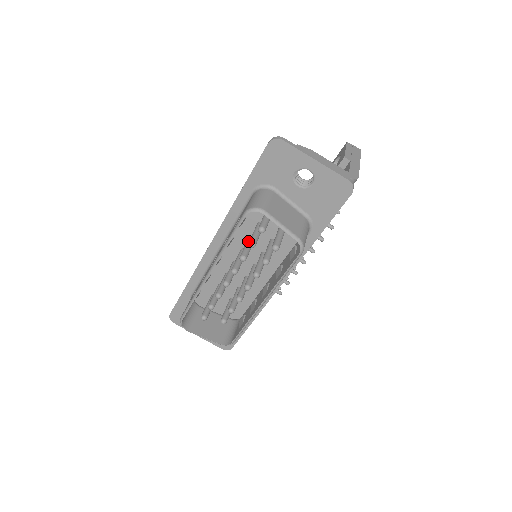
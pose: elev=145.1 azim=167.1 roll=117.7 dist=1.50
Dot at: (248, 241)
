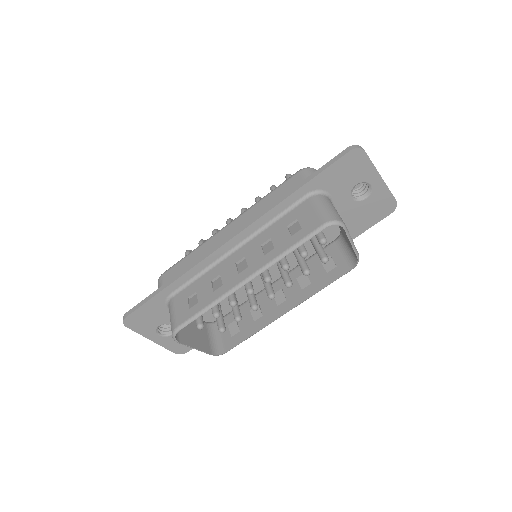
Dot at: occluded
